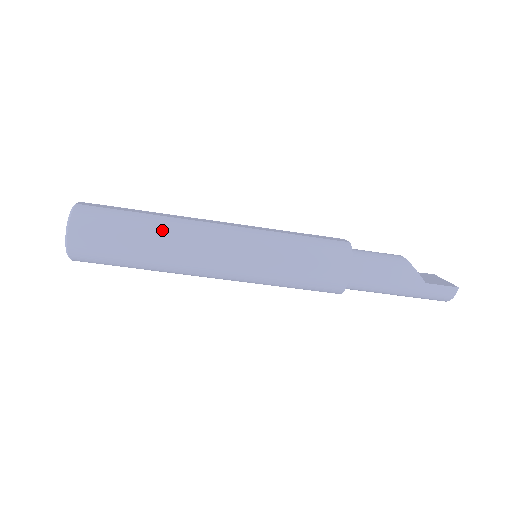
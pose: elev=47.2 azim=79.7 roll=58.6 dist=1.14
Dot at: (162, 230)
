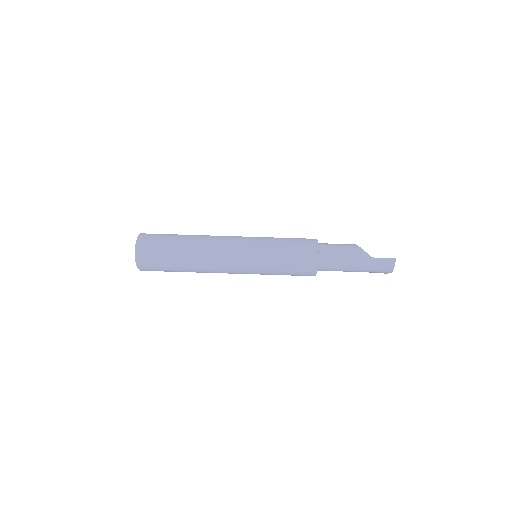
Dot at: (193, 241)
